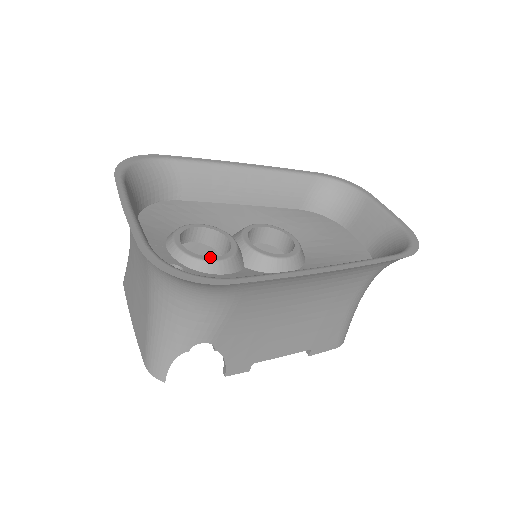
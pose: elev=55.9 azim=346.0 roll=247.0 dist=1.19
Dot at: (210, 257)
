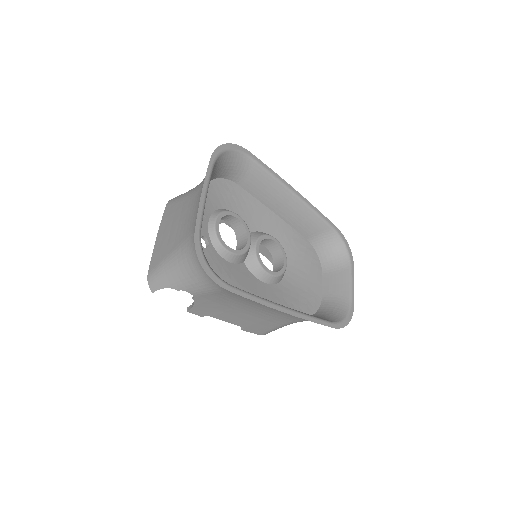
Dot at: (229, 247)
